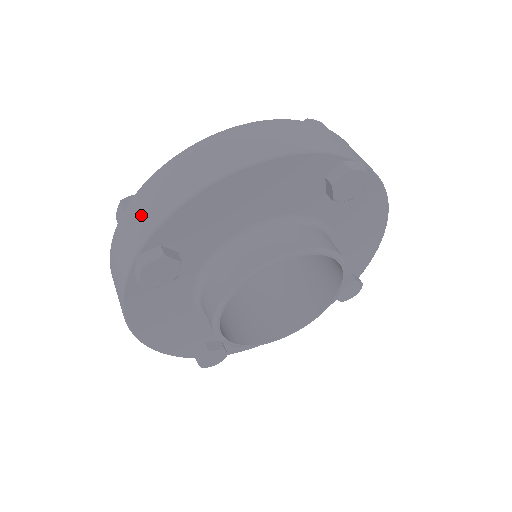
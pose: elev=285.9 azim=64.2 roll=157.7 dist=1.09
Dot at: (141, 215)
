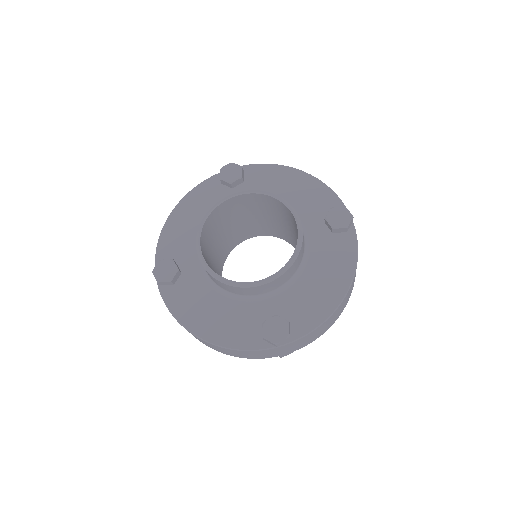
Dot at: occluded
